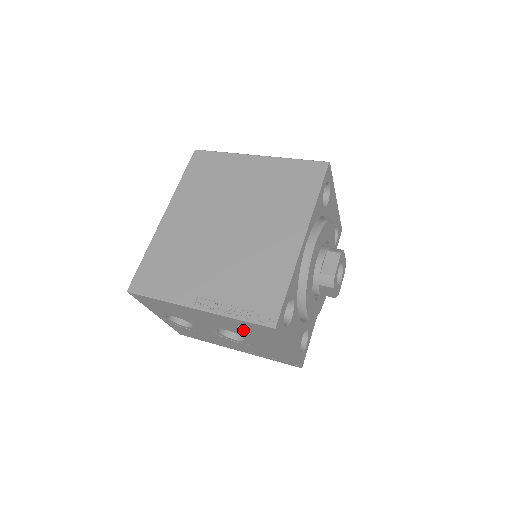
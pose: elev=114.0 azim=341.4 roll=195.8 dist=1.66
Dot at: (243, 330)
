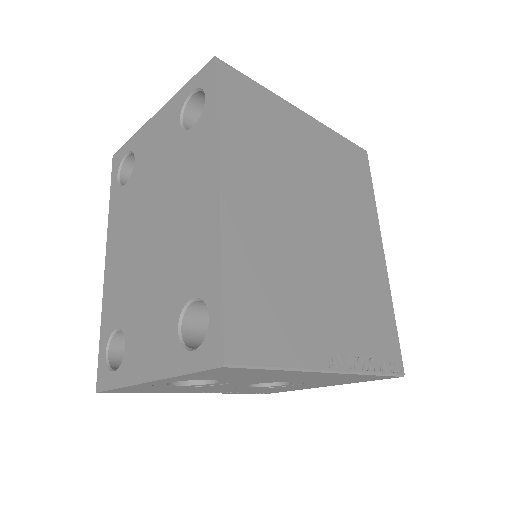
Dot at: (328, 380)
